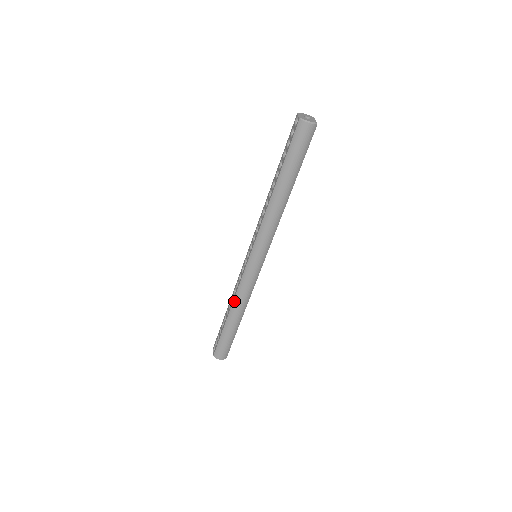
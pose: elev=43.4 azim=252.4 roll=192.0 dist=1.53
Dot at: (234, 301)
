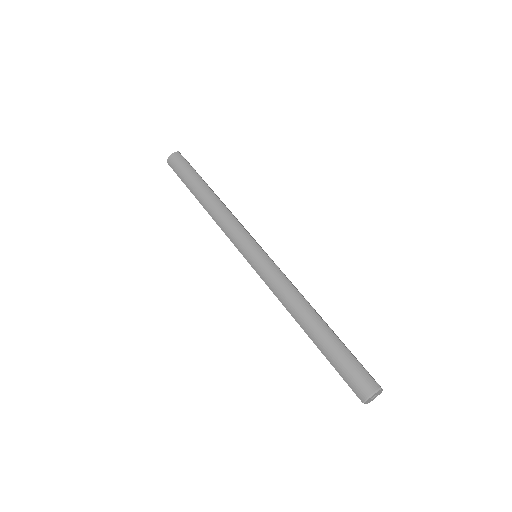
Dot at: (286, 308)
